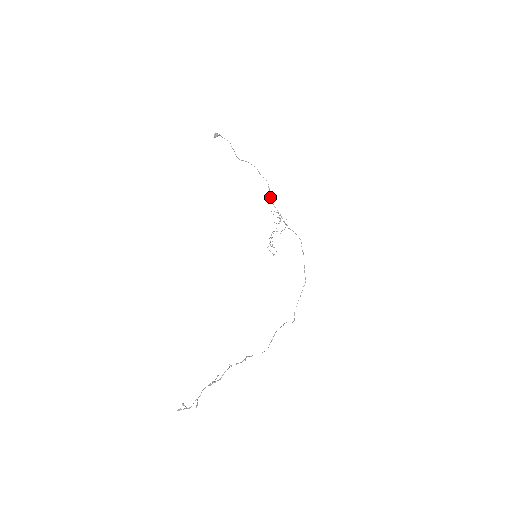
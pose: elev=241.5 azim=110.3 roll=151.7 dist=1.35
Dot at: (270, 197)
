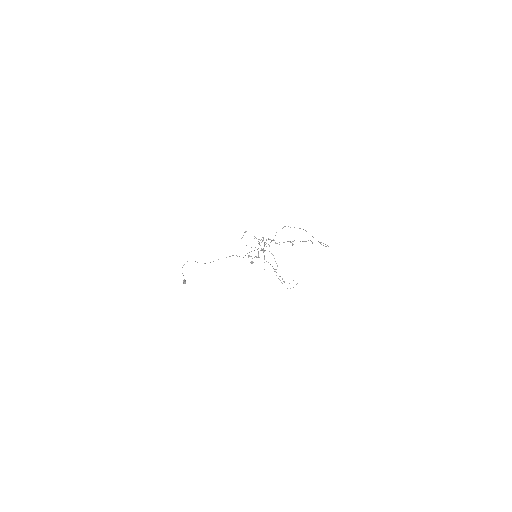
Dot at: occluded
